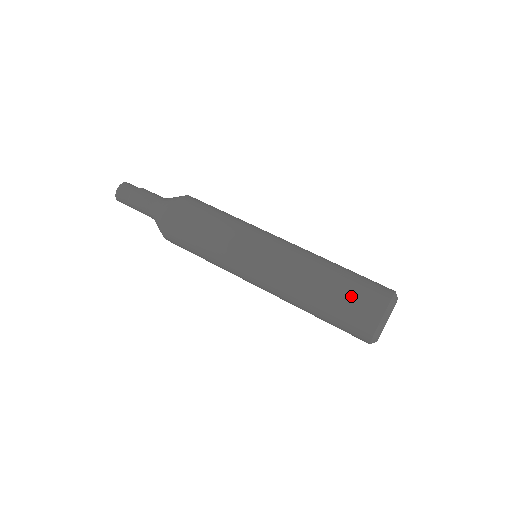
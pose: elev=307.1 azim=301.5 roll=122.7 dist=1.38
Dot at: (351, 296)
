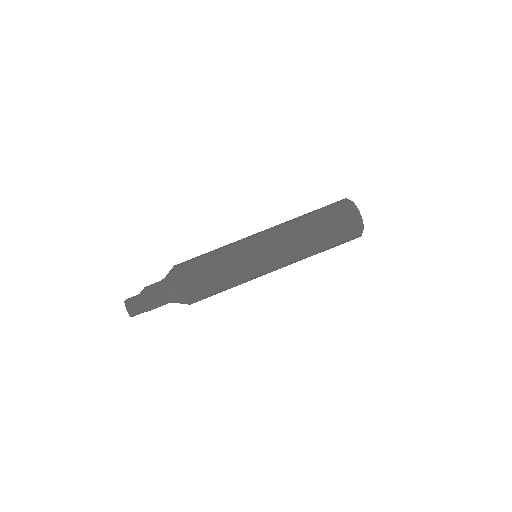
Dot at: (339, 240)
